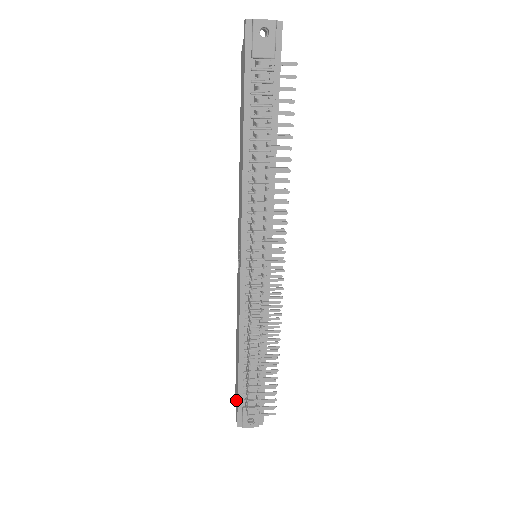
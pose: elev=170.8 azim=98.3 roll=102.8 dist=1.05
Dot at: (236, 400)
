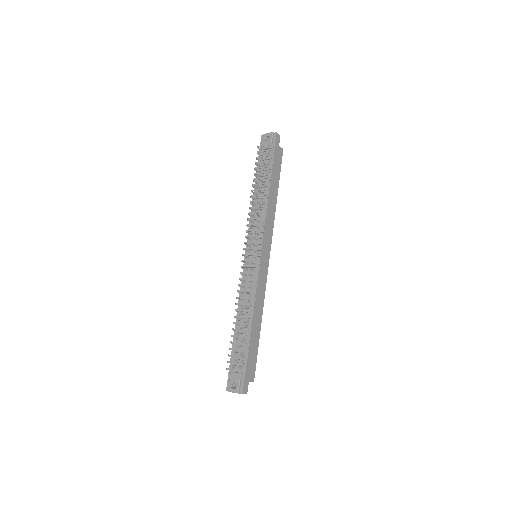
Dot at: occluded
